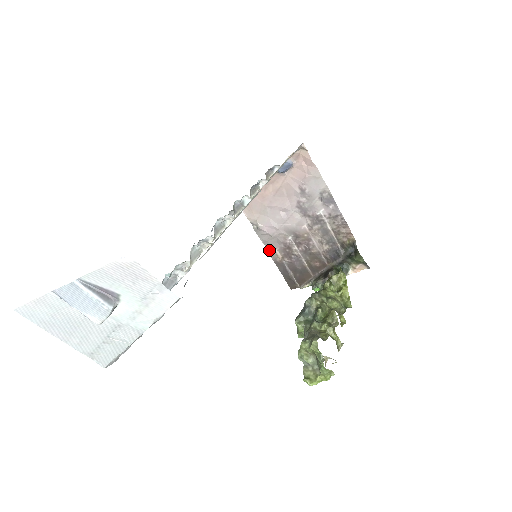
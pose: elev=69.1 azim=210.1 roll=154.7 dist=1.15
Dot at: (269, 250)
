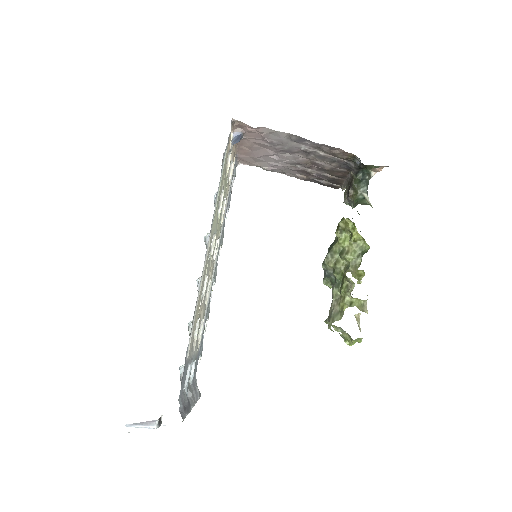
Dot at: (291, 176)
